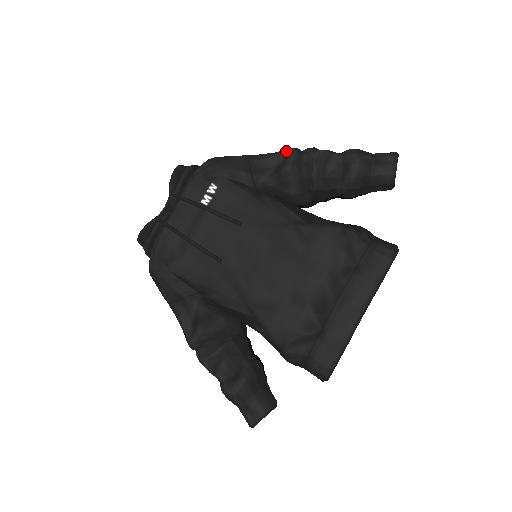
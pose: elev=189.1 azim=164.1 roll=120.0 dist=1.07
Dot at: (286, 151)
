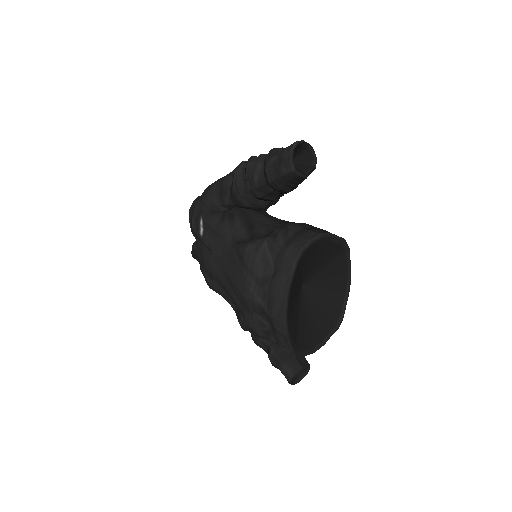
Dot at: (234, 170)
